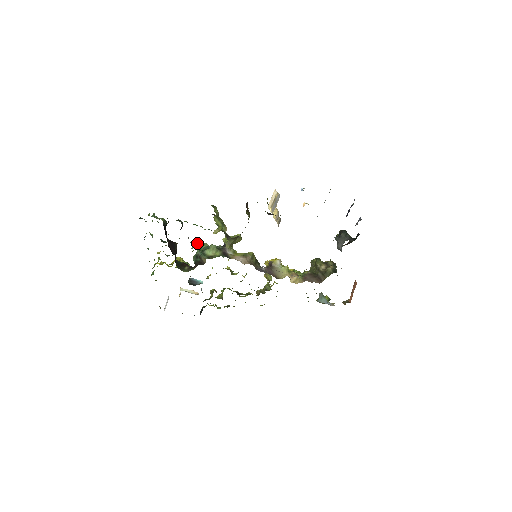
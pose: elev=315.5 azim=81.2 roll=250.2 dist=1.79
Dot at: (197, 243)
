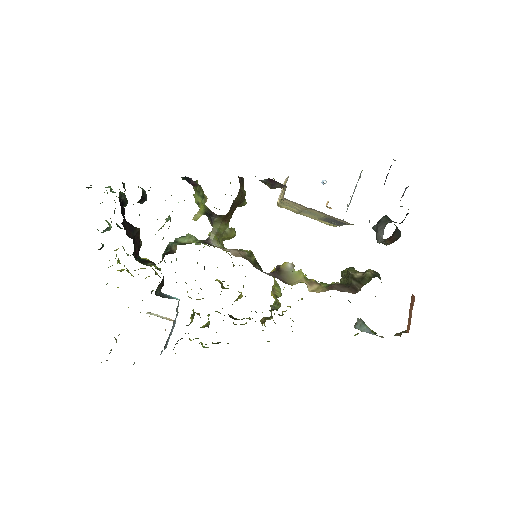
Dot at: occluded
